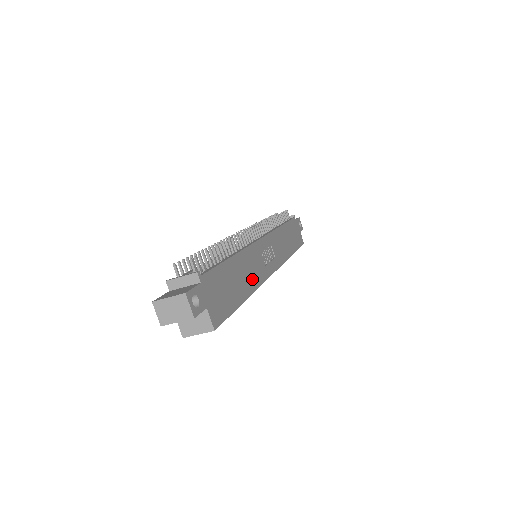
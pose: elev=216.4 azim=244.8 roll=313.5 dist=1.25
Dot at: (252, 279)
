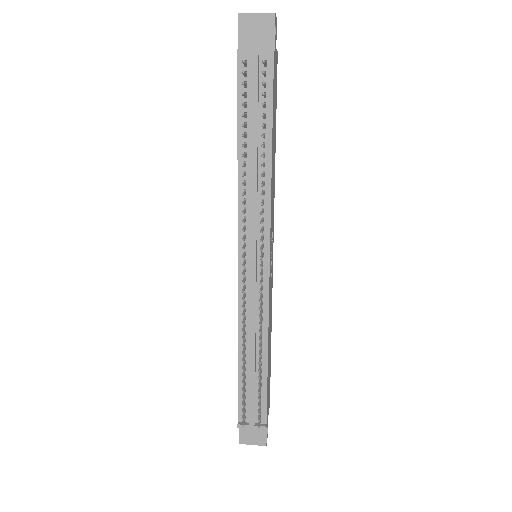
Dot at: occluded
